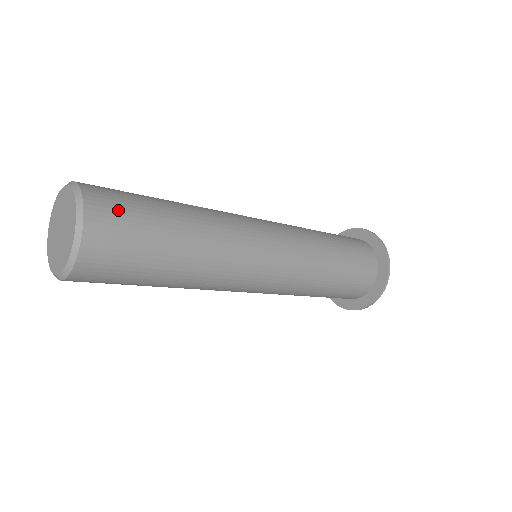
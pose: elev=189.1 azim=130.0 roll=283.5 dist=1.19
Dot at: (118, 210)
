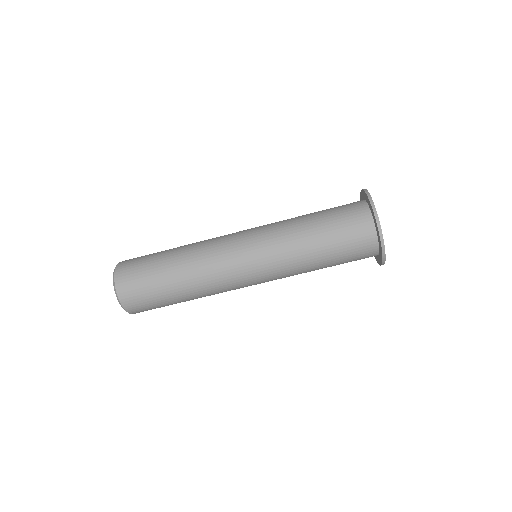
Dot at: occluded
